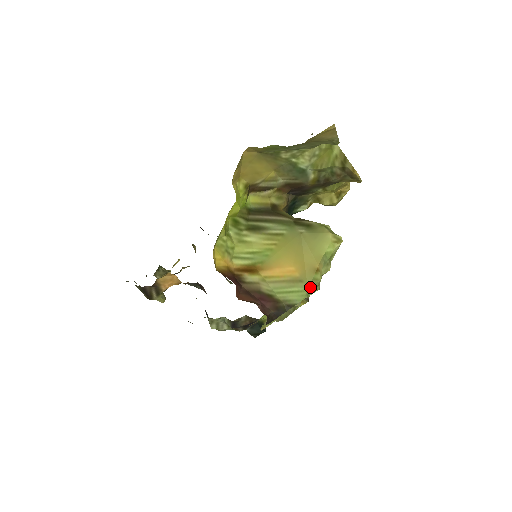
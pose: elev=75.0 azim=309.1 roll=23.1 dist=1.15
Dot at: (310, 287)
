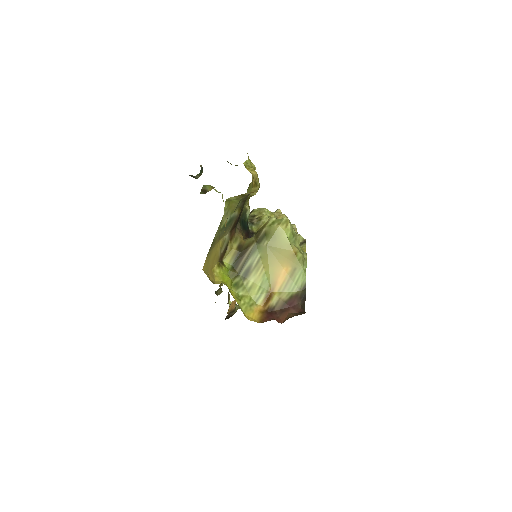
Dot at: (302, 266)
